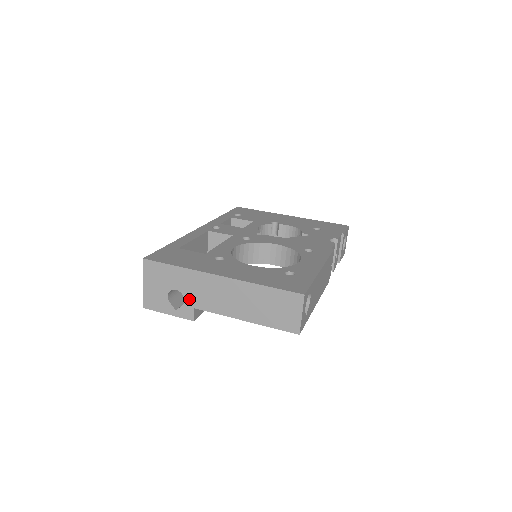
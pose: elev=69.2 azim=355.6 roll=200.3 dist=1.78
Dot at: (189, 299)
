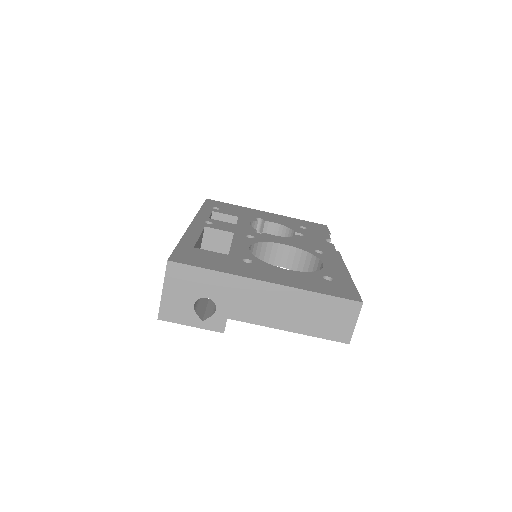
Dot at: (223, 308)
